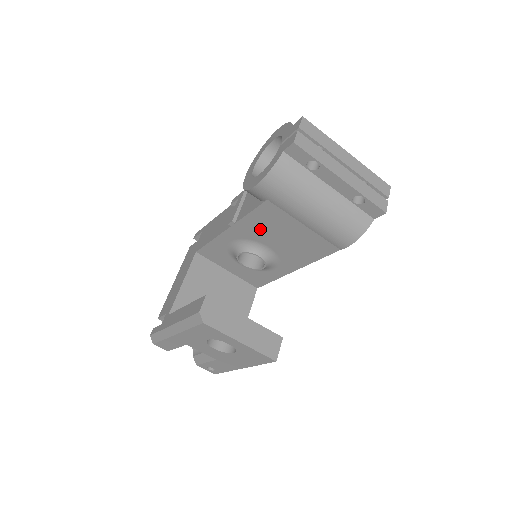
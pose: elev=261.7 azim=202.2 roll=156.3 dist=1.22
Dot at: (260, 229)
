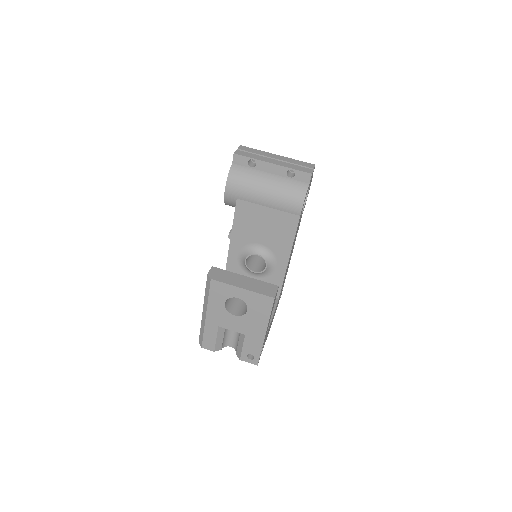
Dot at: (247, 229)
